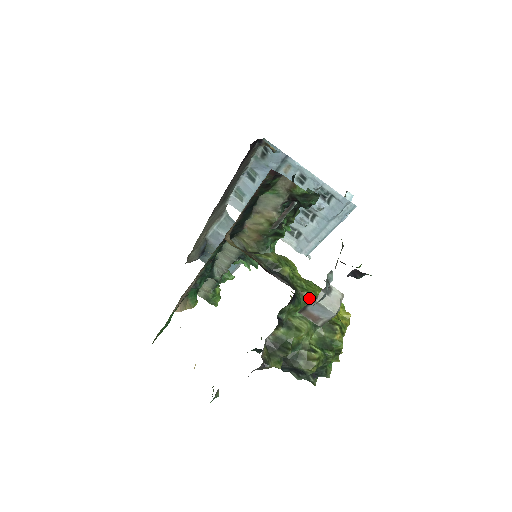
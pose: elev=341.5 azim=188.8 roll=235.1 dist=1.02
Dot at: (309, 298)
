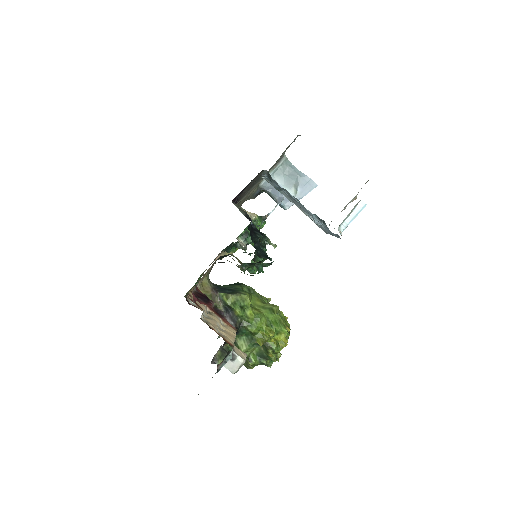
Dot at: (251, 332)
